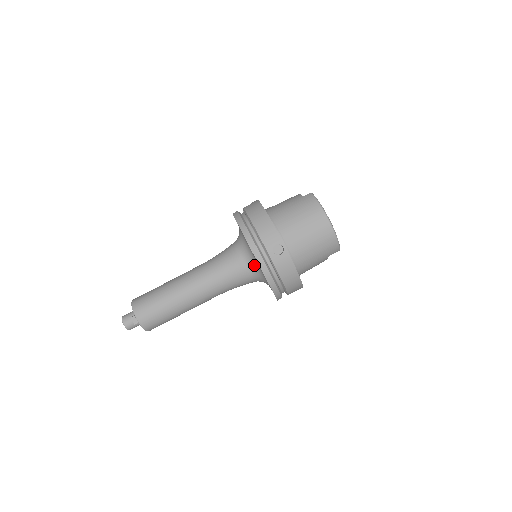
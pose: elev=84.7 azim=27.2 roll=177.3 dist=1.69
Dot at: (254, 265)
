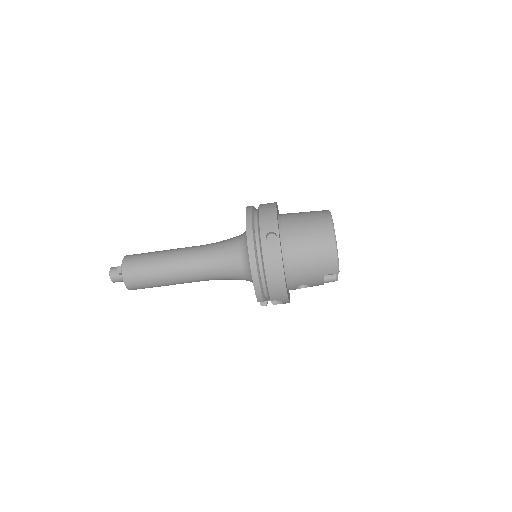
Dot at: (247, 253)
